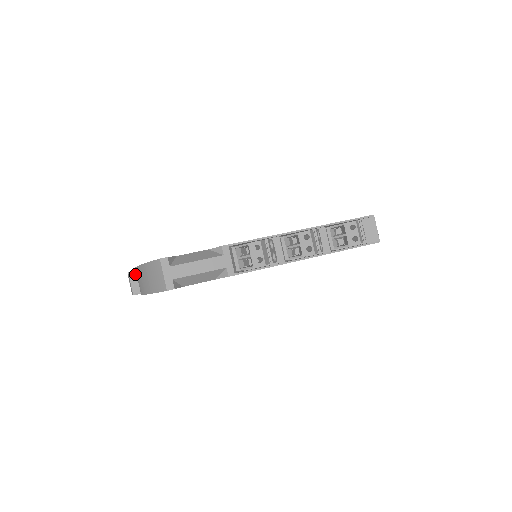
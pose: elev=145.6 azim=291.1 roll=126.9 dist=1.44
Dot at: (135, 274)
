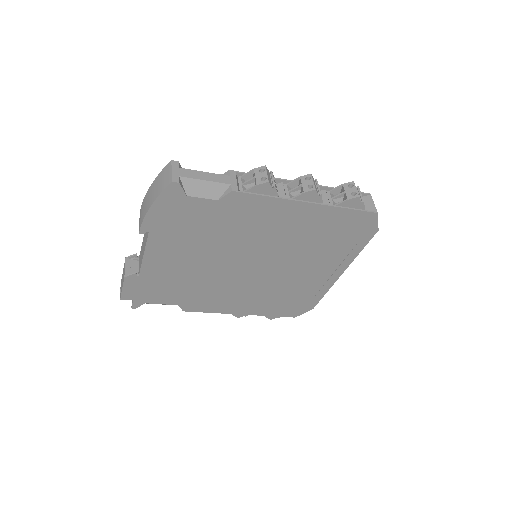
Dot at: (132, 260)
